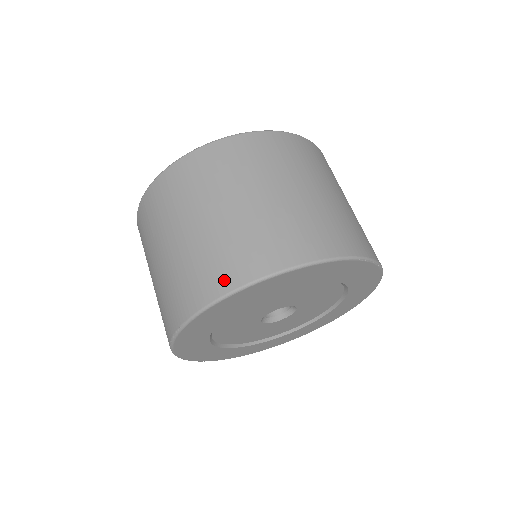
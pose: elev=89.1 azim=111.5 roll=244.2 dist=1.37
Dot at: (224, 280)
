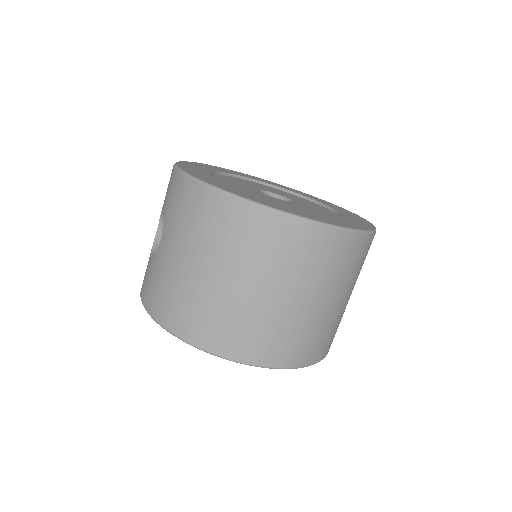
Dot at: (237, 350)
